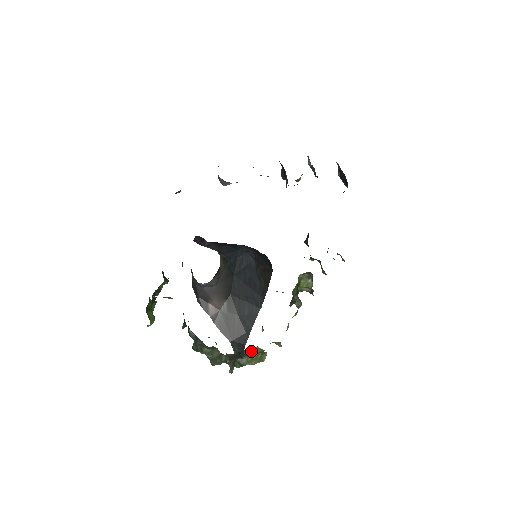
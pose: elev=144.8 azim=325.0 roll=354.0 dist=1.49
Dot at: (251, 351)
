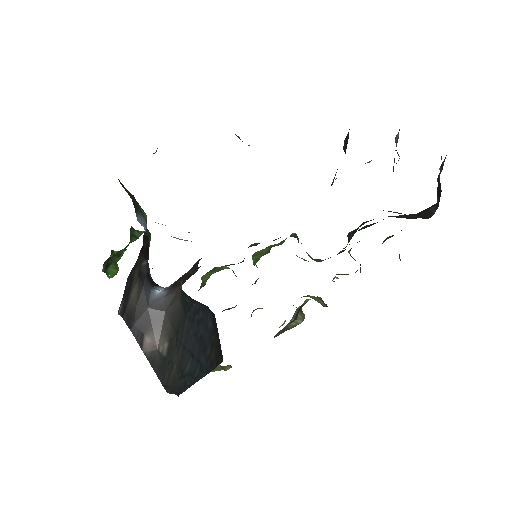
Dot at: occluded
